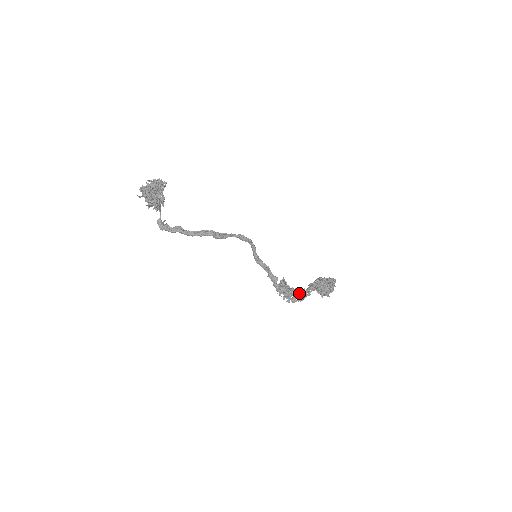
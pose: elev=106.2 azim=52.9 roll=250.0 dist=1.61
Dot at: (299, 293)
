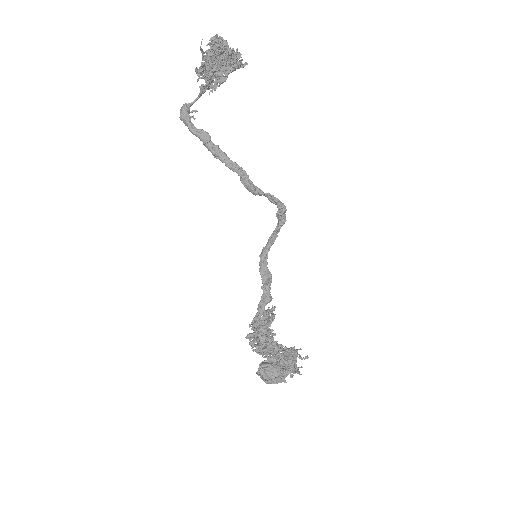
Dot at: occluded
